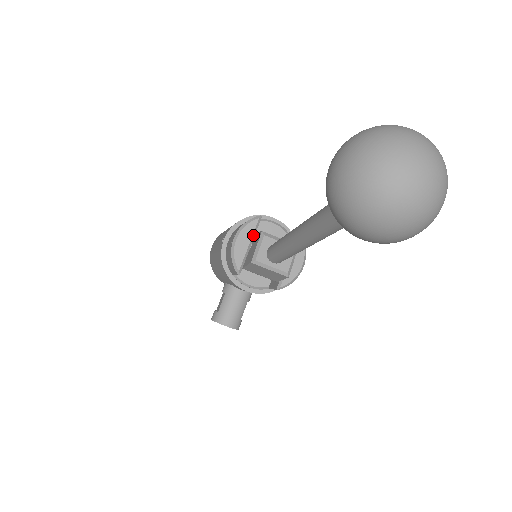
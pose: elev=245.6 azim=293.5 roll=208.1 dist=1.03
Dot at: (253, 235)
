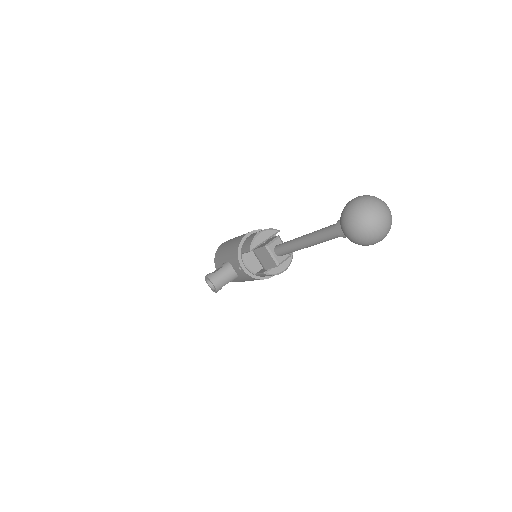
Dot at: (270, 237)
